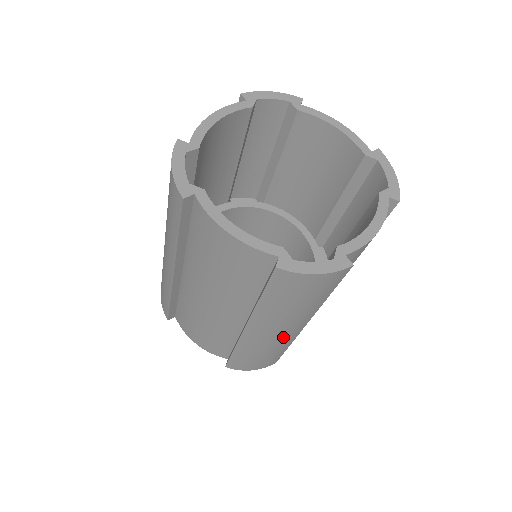
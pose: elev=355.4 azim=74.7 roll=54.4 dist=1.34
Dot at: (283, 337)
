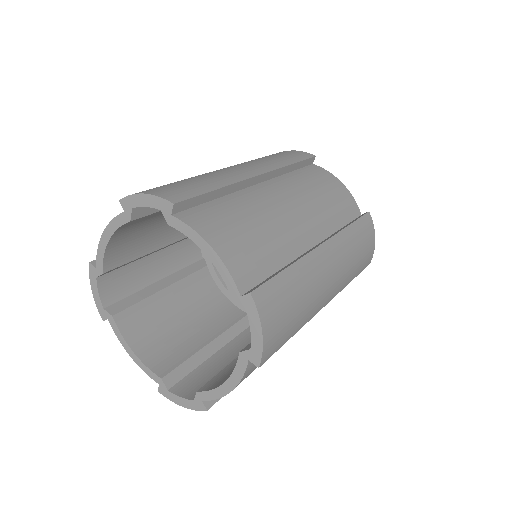
Dot at: occluded
